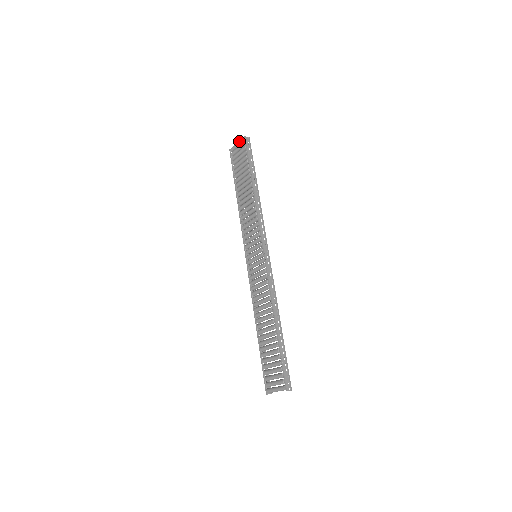
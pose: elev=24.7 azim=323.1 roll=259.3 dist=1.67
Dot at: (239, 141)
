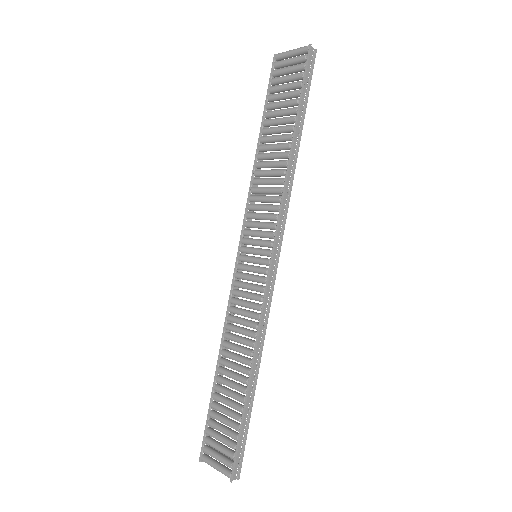
Dot at: (297, 49)
